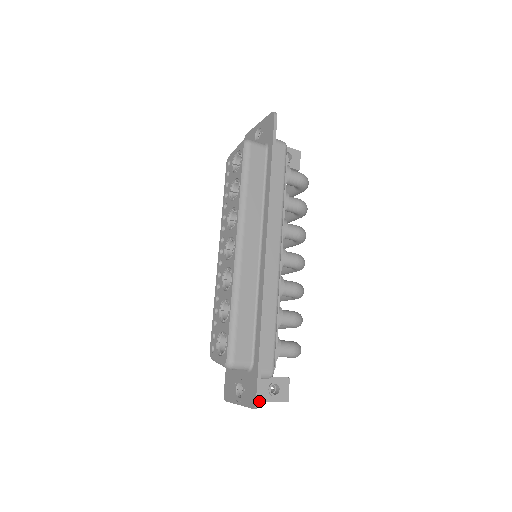
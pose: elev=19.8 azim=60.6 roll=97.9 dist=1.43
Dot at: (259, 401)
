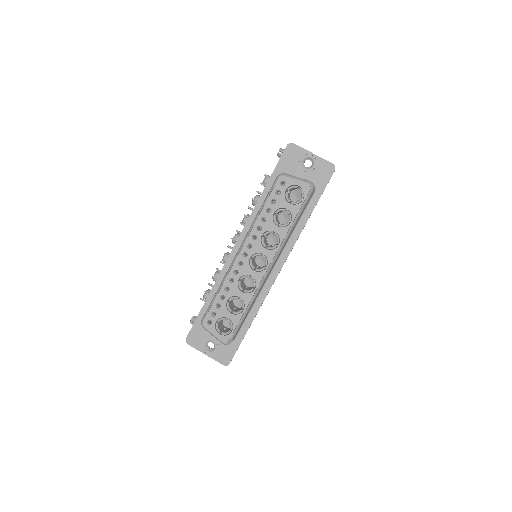
Dot at: occluded
